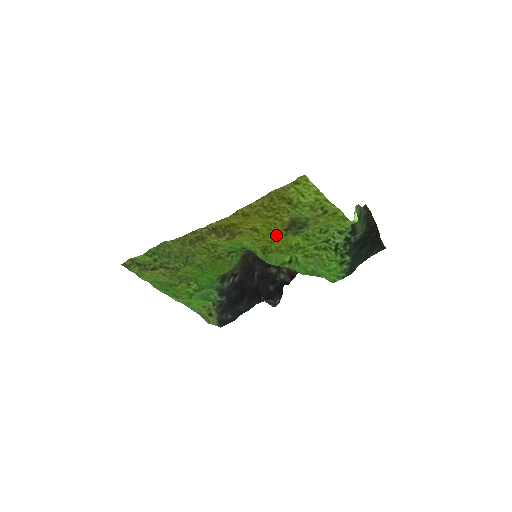
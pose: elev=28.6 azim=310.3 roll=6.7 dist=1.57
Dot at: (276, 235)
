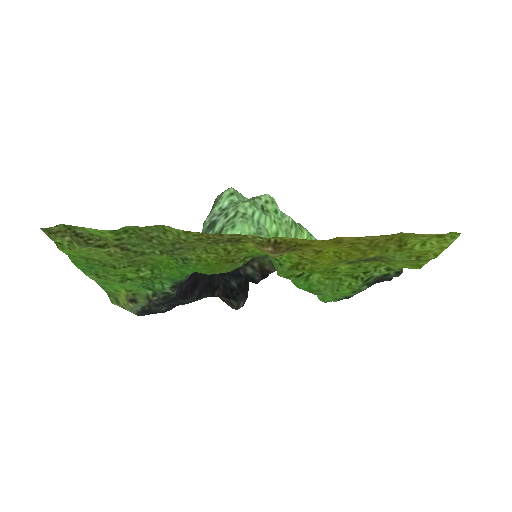
Dot at: (334, 262)
